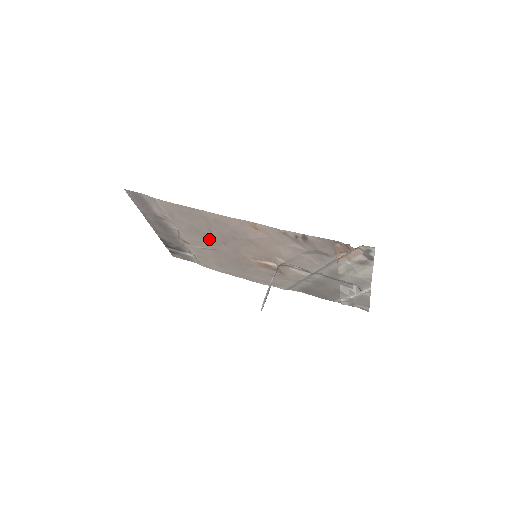
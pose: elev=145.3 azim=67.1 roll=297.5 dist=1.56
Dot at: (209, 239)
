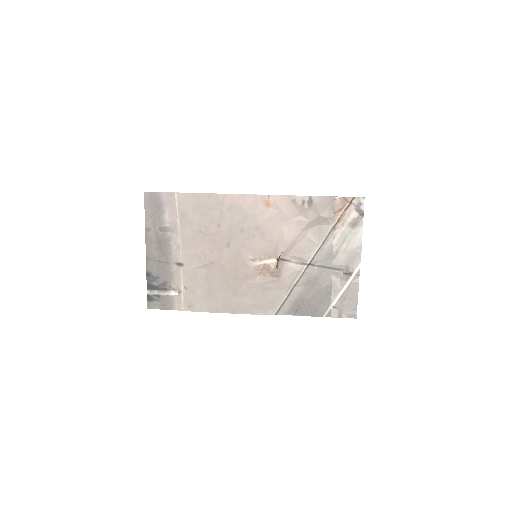
Dot at: (212, 244)
